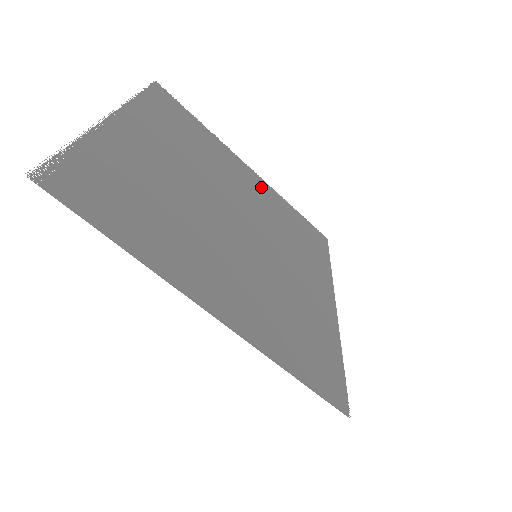
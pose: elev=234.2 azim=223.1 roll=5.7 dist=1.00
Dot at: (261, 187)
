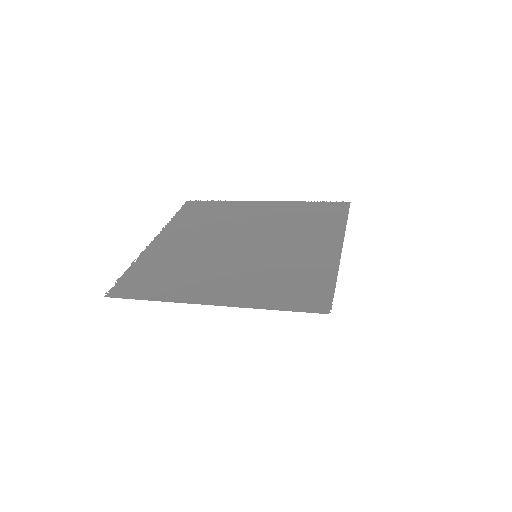
Dot at: (275, 208)
